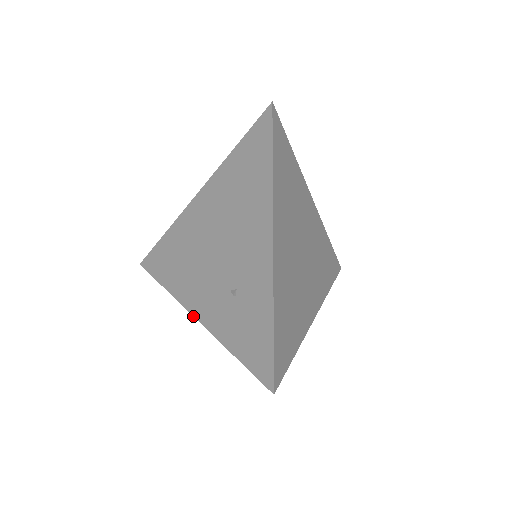
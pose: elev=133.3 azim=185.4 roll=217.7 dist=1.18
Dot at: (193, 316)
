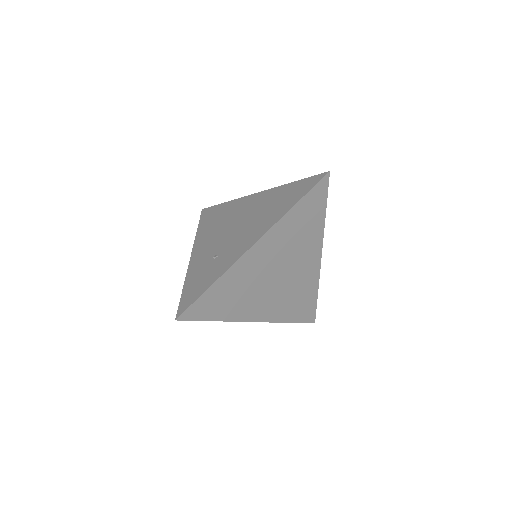
Dot at: (191, 255)
